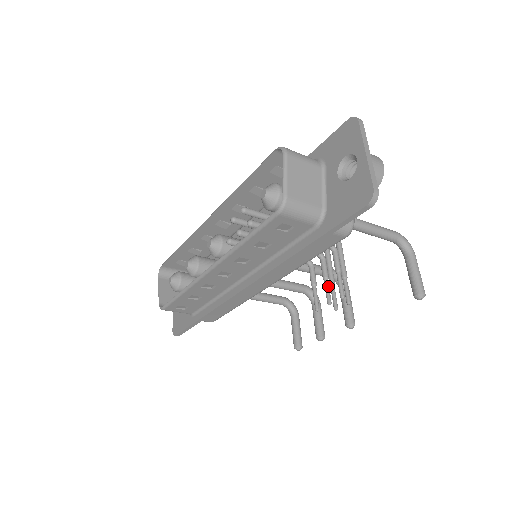
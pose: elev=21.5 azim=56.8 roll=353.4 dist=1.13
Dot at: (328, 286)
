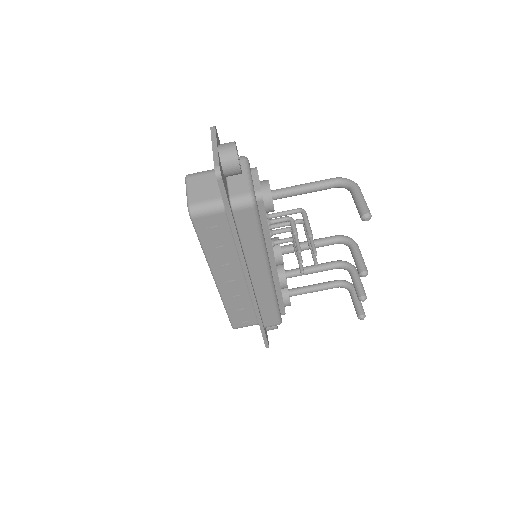
Dot at: occluded
